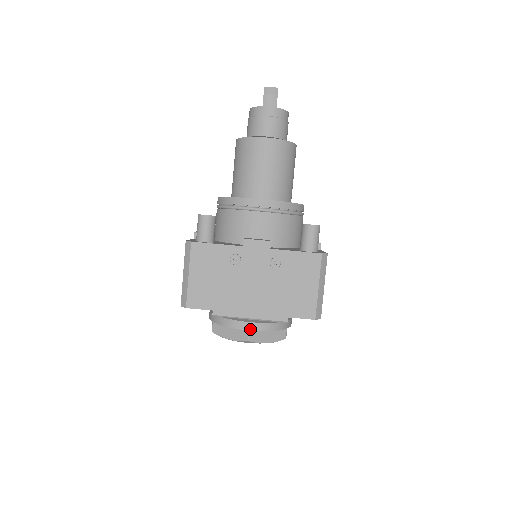
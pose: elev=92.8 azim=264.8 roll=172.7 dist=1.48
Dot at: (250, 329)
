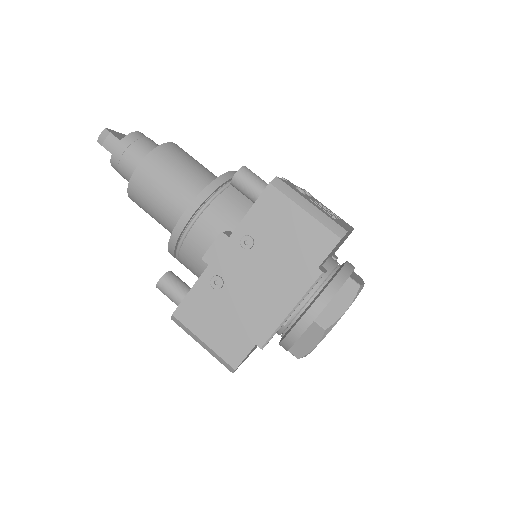
Dot at: (313, 318)
